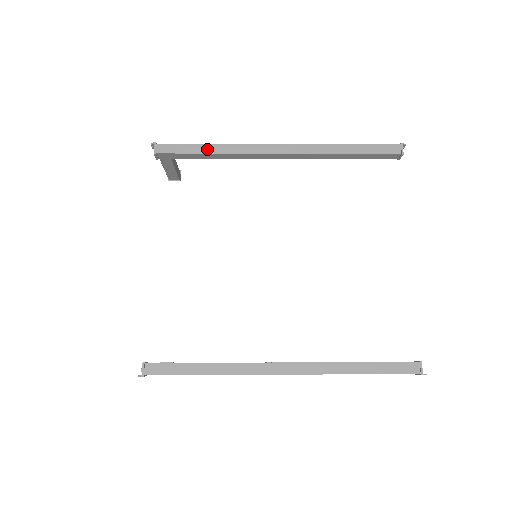
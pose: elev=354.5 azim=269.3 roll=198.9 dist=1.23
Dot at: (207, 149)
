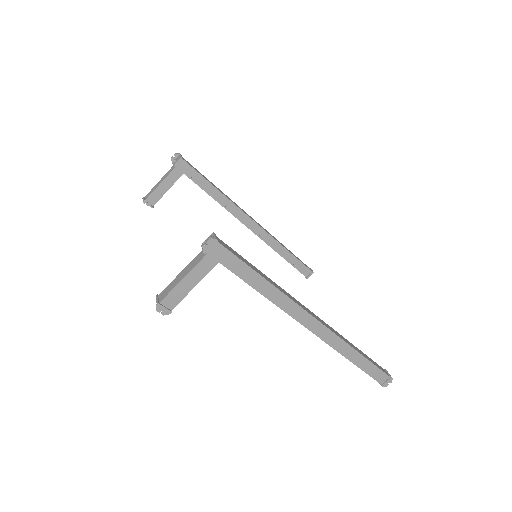
Dot at: (213, 185)
